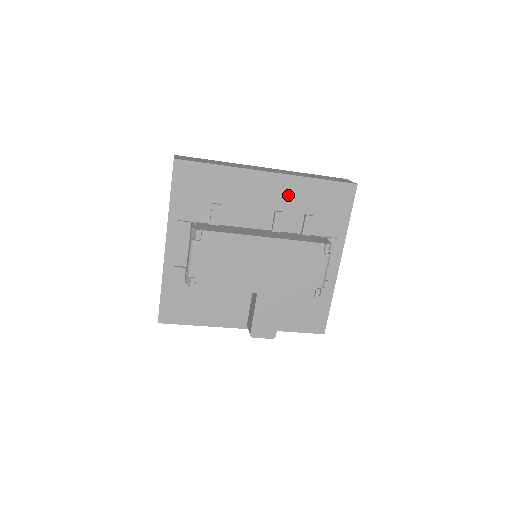
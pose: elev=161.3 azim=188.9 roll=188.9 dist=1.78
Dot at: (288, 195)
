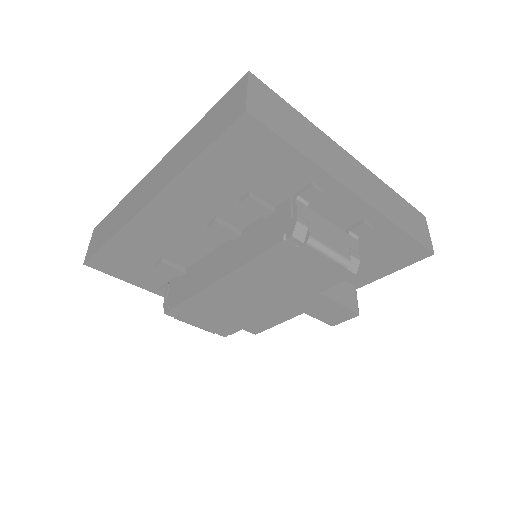
Dot at: (196, 201)
